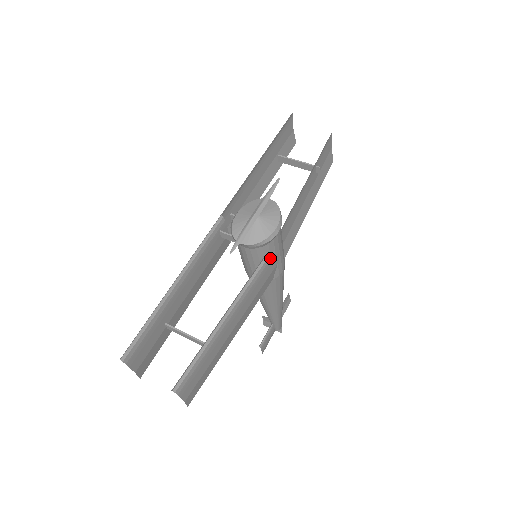
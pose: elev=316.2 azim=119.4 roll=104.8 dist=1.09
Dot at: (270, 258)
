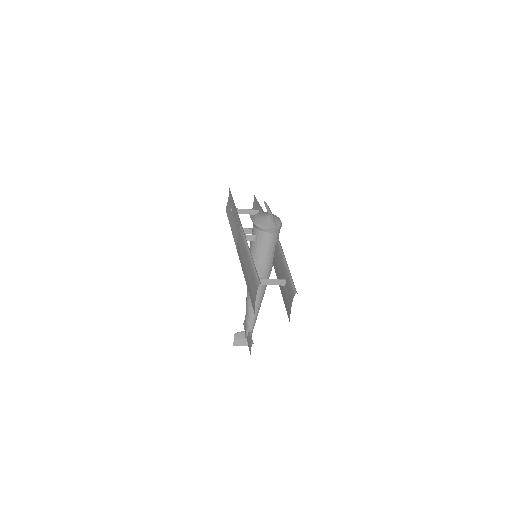
Dot at: occluded
